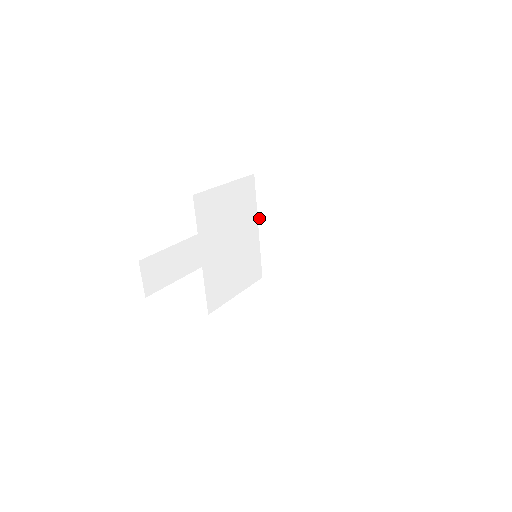
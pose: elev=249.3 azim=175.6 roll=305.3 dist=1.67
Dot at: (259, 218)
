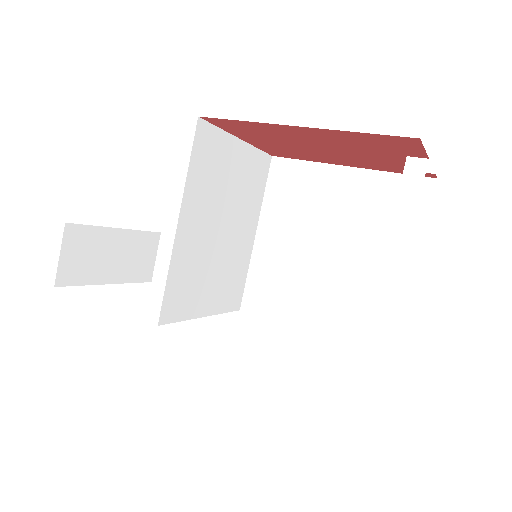
Dot at: (261, 220)
